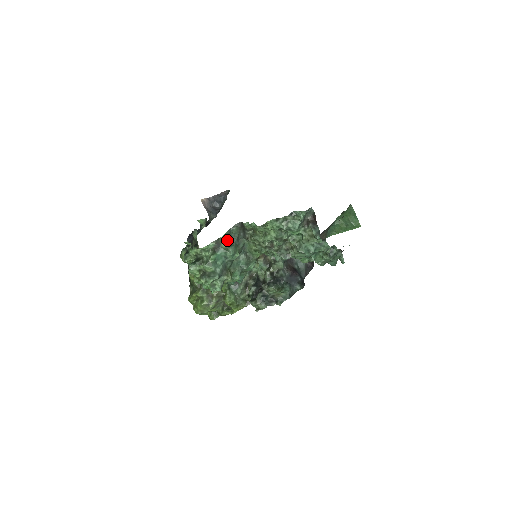
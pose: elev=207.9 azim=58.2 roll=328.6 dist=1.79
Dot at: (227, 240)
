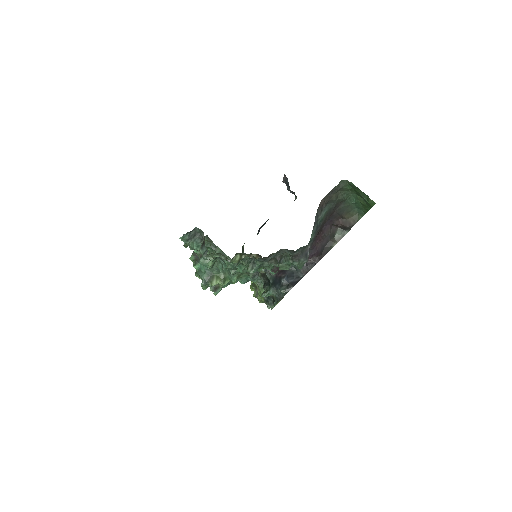
Dot at: occluded
